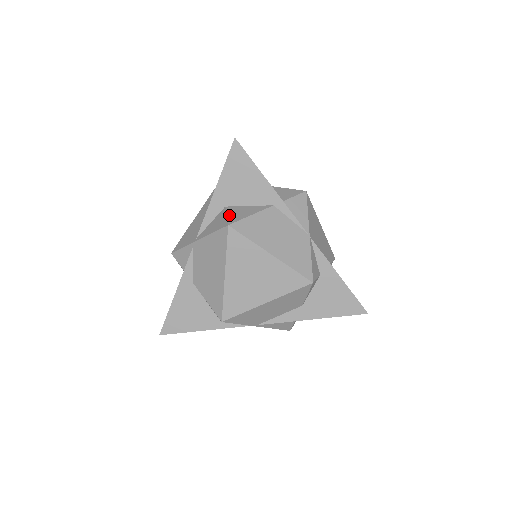
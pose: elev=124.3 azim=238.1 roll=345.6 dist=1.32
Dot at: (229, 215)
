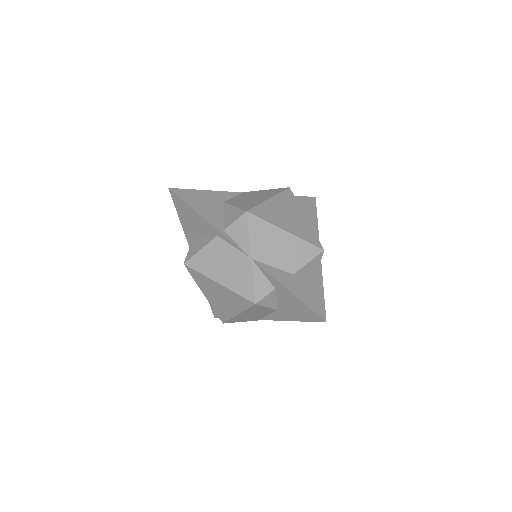
Dot at: (189, 250)
